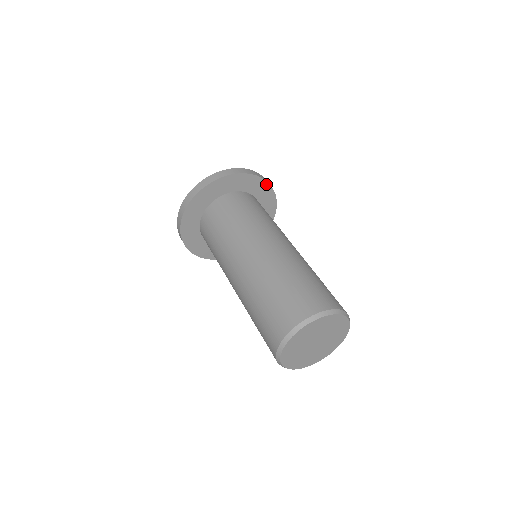
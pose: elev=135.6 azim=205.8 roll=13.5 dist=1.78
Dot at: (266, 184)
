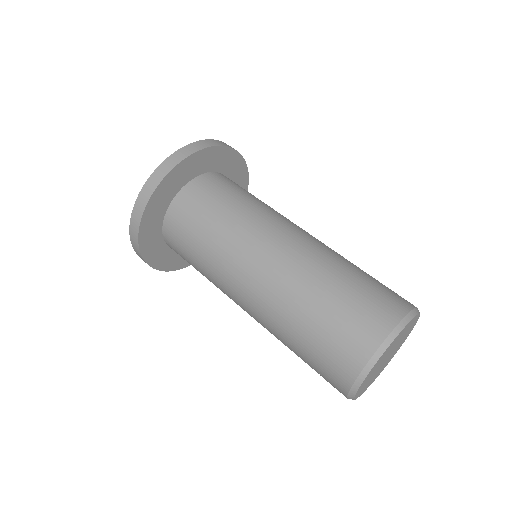
Dot at: (245, 168)
